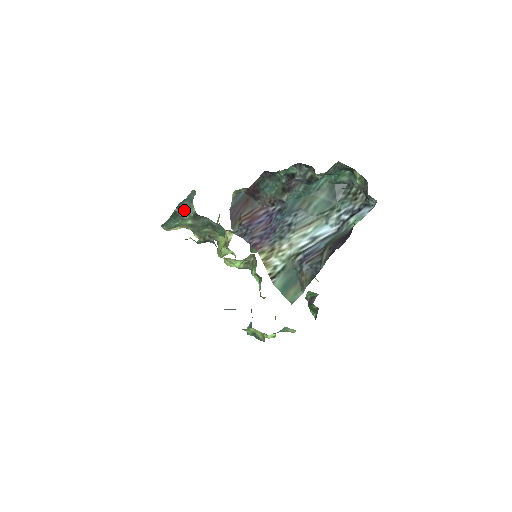
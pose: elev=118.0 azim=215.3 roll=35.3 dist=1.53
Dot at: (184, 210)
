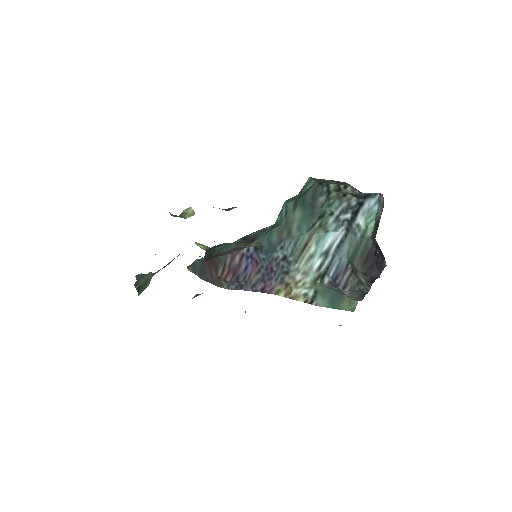
Dot at: (143, 279)
